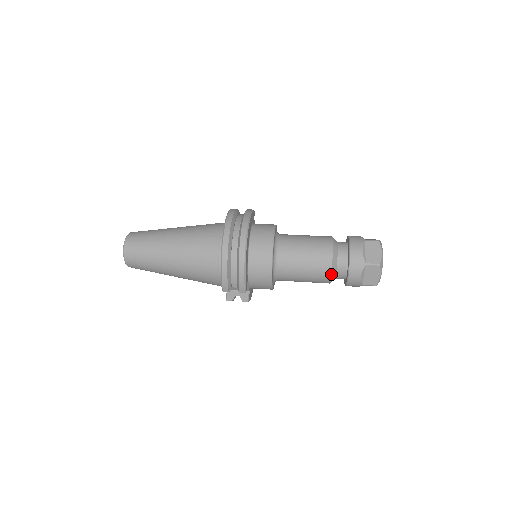
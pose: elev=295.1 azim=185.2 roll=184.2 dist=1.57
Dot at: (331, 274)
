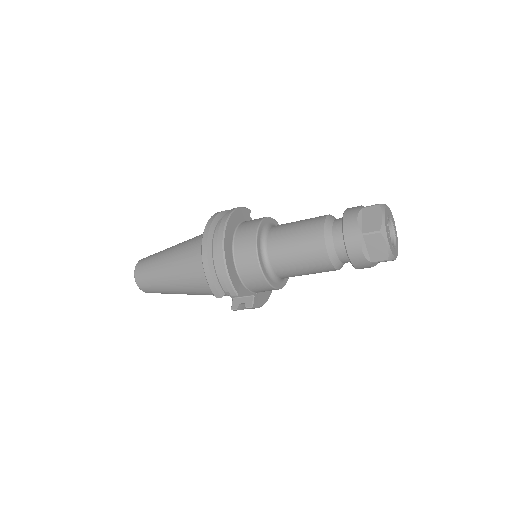
Dot at: (328, 256)
